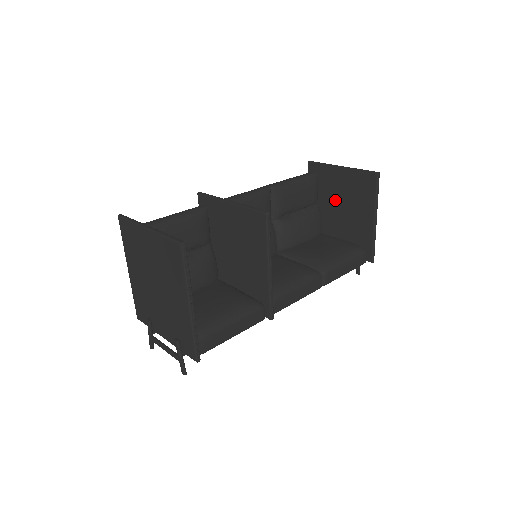
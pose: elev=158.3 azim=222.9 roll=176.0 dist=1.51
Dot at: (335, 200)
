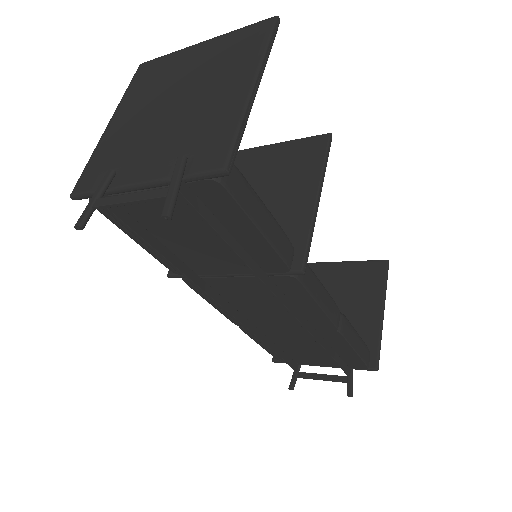
Dot at: occluded
